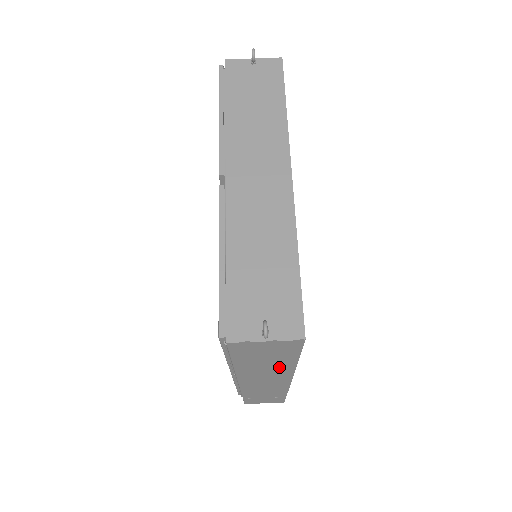
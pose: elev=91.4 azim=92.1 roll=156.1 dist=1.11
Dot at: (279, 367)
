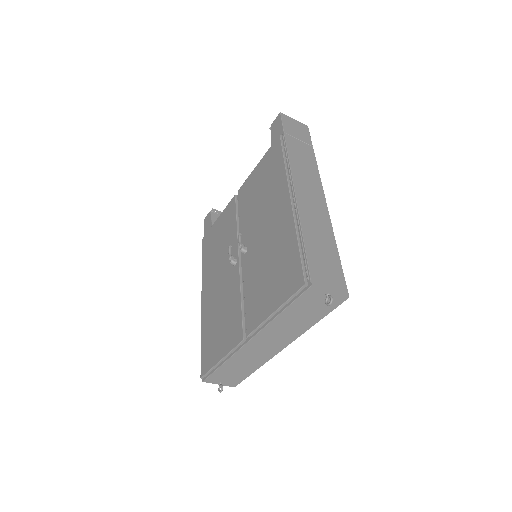
Dot at: occluded
